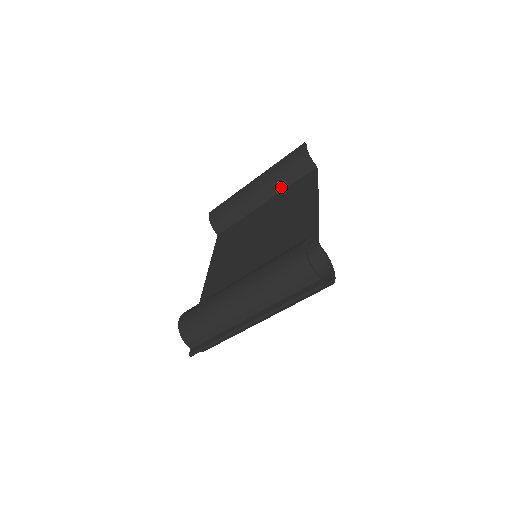
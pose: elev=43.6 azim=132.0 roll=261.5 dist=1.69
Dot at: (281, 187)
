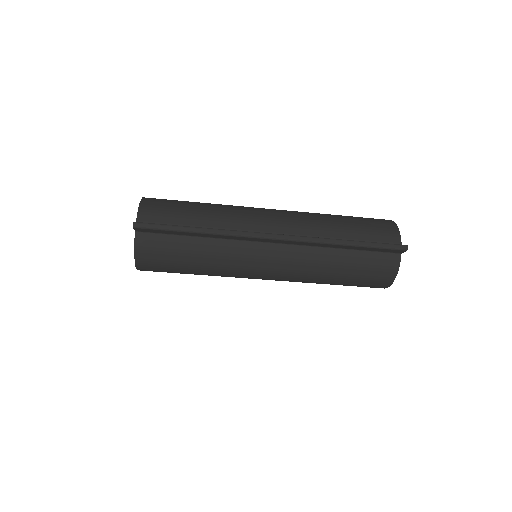
Dot at: occluded
